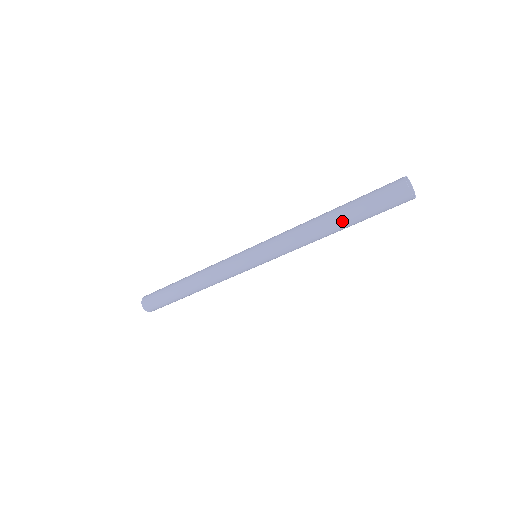
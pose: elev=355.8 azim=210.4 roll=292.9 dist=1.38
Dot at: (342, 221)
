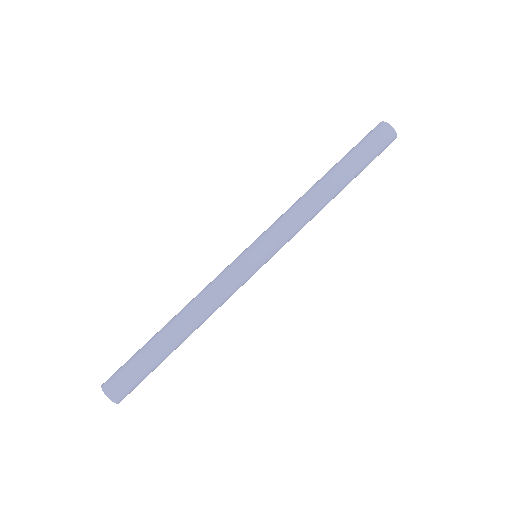
Dot at: (347, 184)
